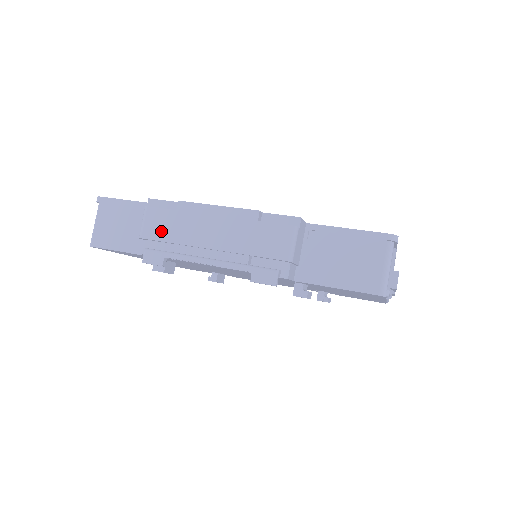
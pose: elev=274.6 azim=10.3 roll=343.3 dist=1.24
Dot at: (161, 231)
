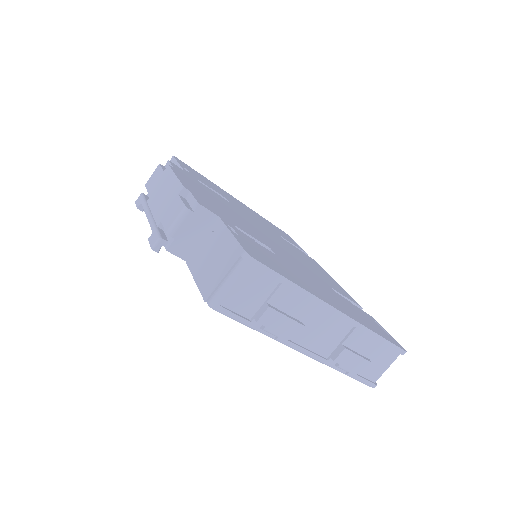
Dot at: (152, 184)
